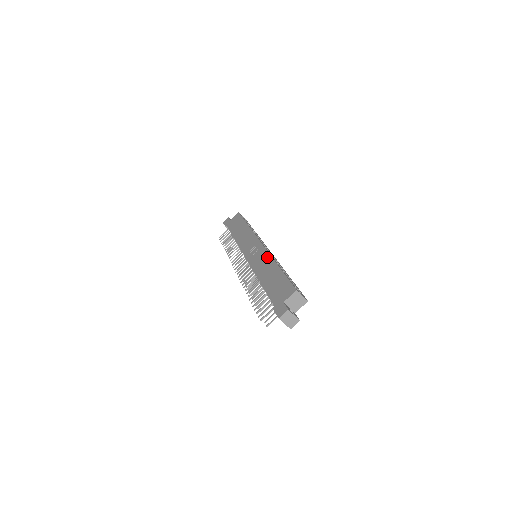
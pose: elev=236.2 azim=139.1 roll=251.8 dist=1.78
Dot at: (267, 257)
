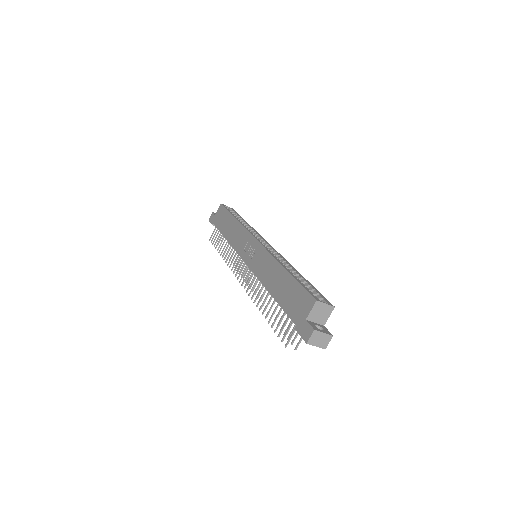
Dot at: (268, 258)
